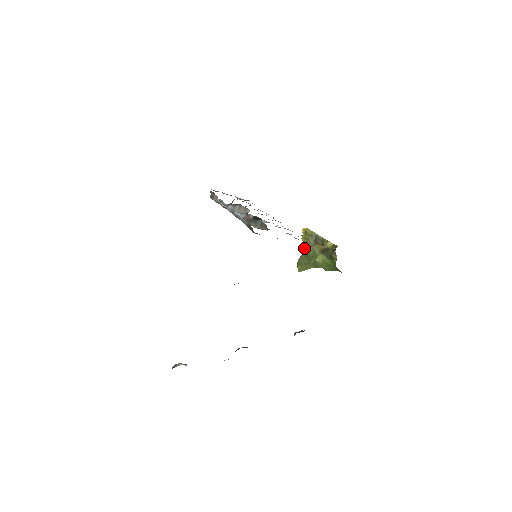
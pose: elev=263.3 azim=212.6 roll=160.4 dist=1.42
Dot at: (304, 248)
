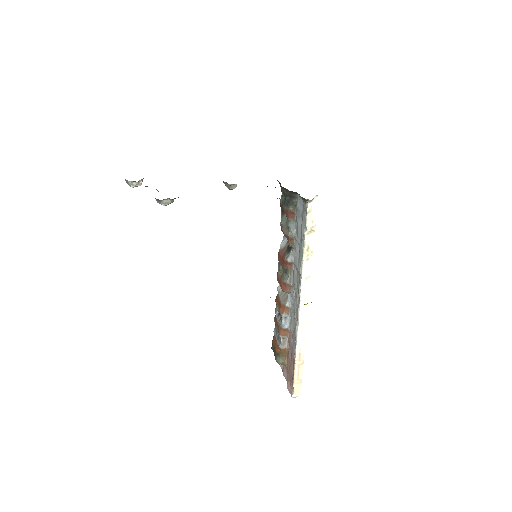
Dot at: occluded
